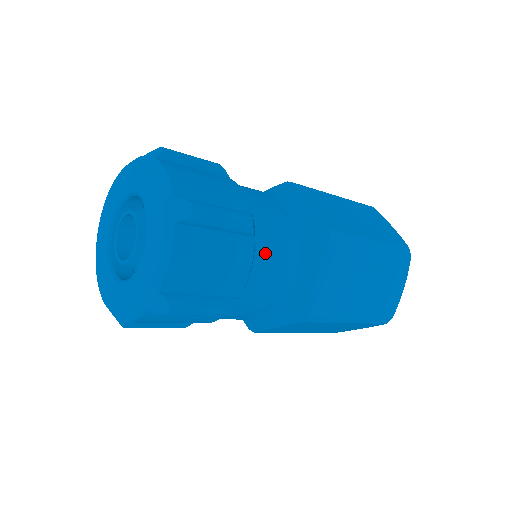
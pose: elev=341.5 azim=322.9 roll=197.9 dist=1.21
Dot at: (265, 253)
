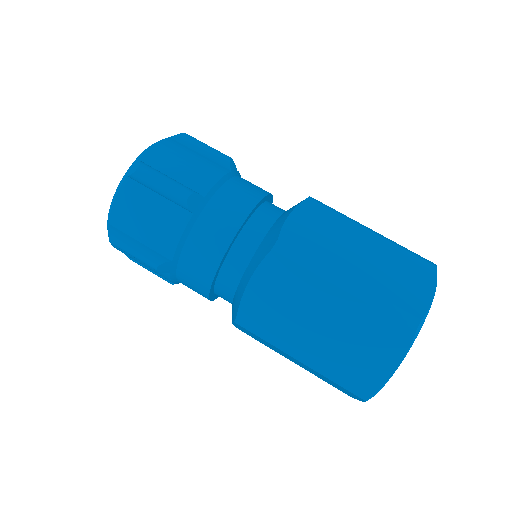
Dot at: (203, 233)
